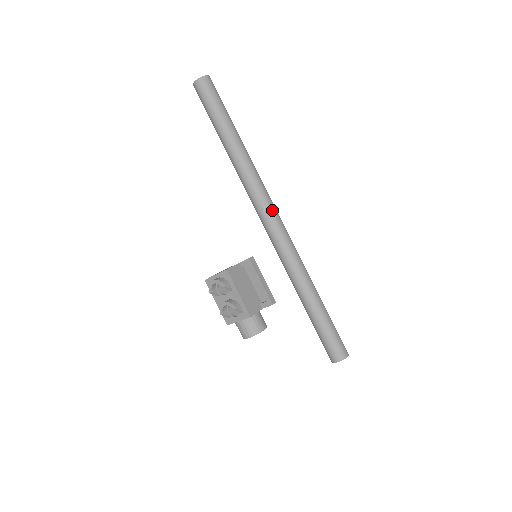
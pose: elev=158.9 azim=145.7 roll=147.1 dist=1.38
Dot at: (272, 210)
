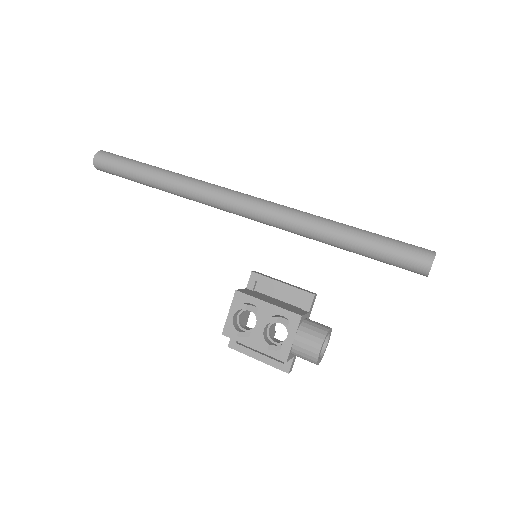
Dot at: (236, 192)
